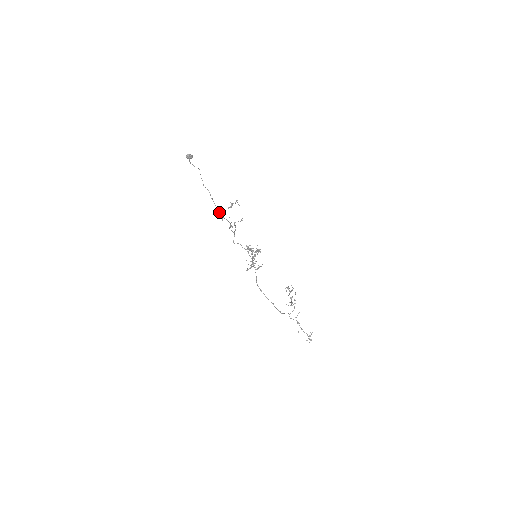
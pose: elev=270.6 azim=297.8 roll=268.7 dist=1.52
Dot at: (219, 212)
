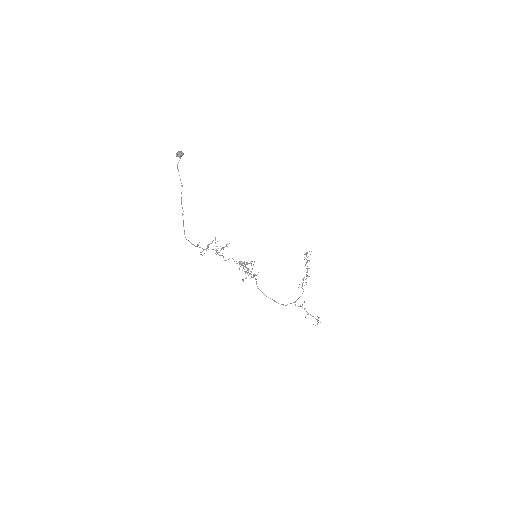
Dot at: (199, 247)
